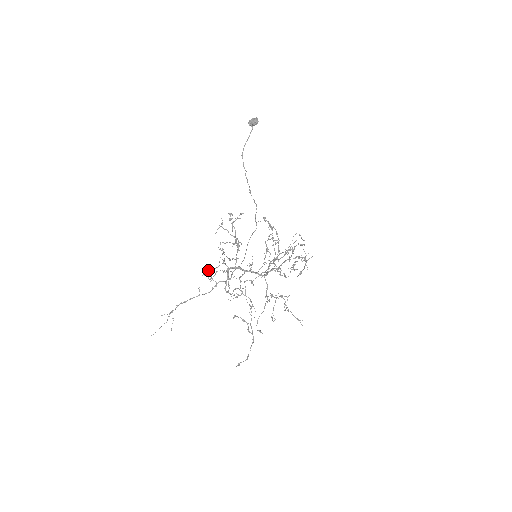
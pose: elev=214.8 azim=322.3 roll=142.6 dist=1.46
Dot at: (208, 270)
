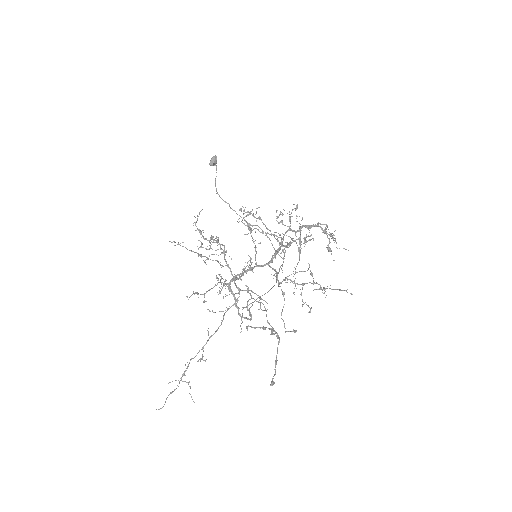
Dot at: (196, 293)
